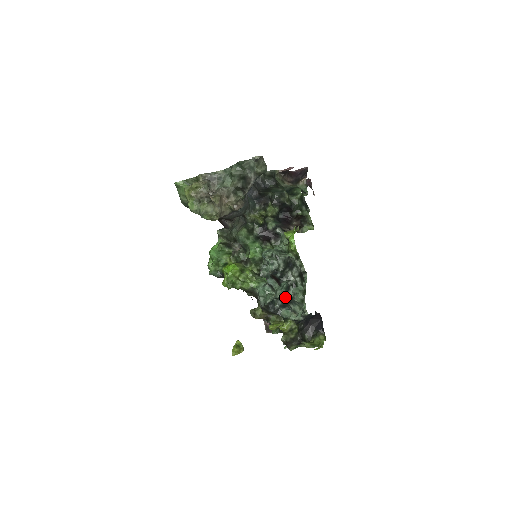
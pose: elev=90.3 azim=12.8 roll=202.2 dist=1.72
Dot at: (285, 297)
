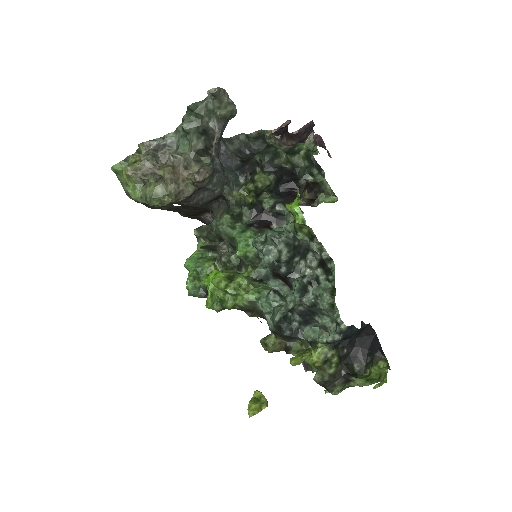
Dot at: (303, 306)
